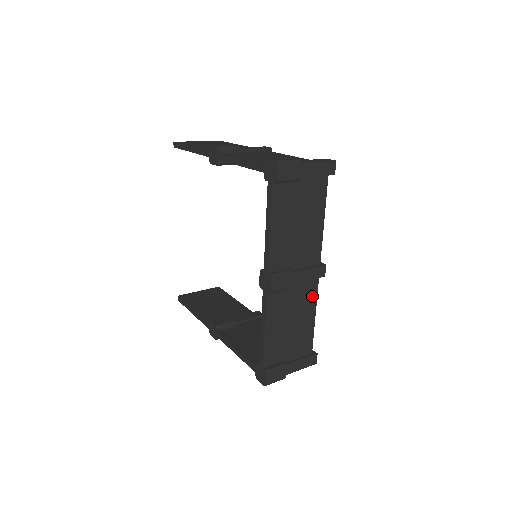
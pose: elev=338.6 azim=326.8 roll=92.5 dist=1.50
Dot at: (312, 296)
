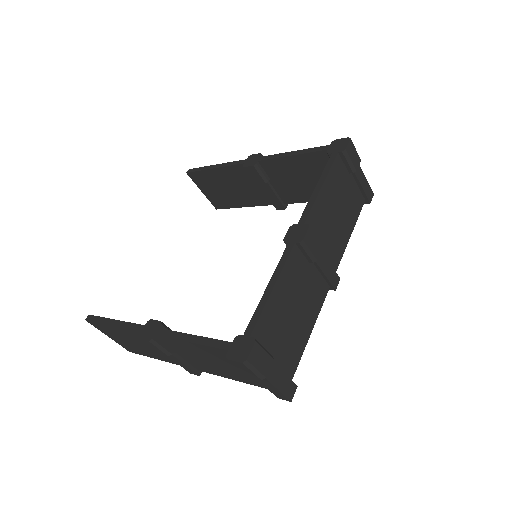
Dot at: (318, 302)
